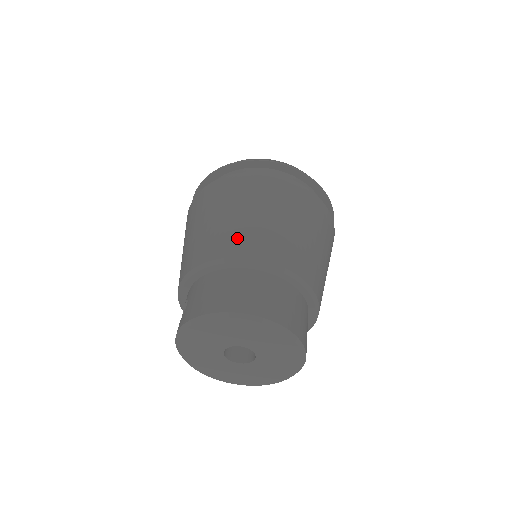
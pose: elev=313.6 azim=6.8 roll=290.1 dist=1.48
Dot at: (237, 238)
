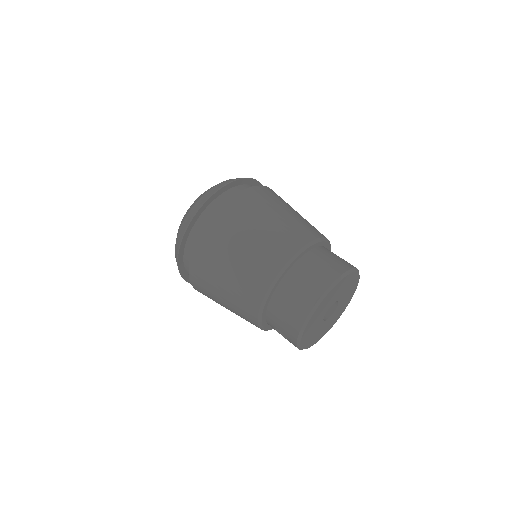
Dot at: (255, 275)
